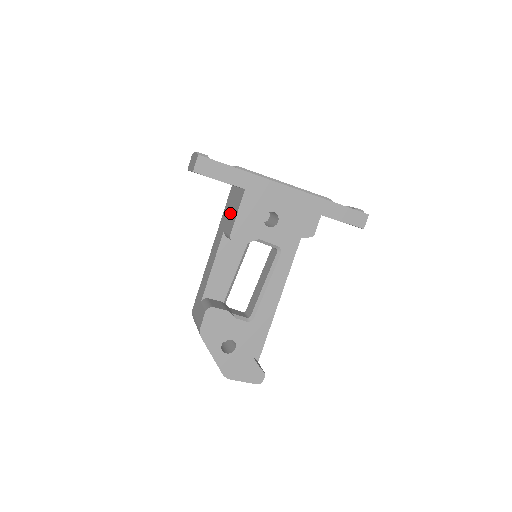
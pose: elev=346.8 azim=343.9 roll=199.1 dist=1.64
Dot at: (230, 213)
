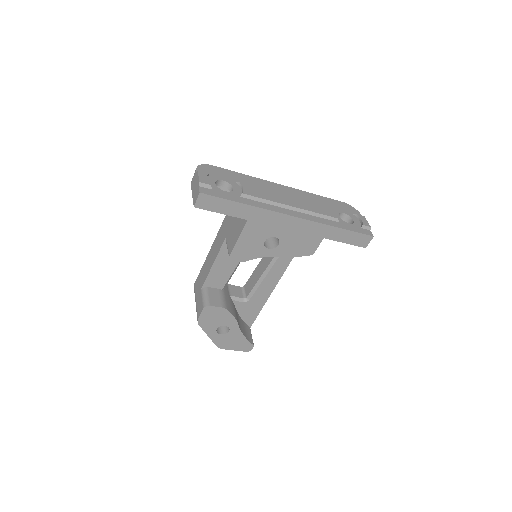
Dot at: (232, 226)
